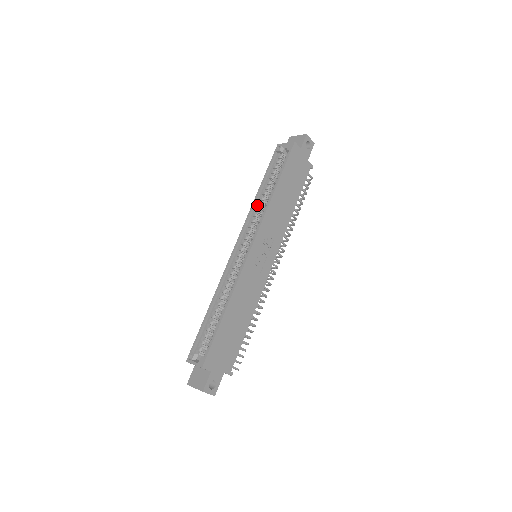
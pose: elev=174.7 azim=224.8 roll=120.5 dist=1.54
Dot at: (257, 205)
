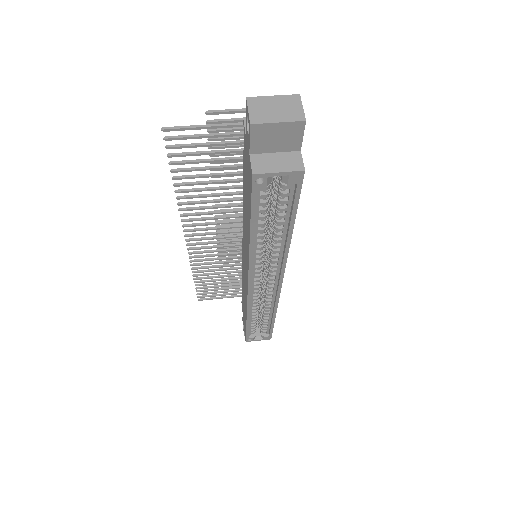
Dot at: (256, 250)
